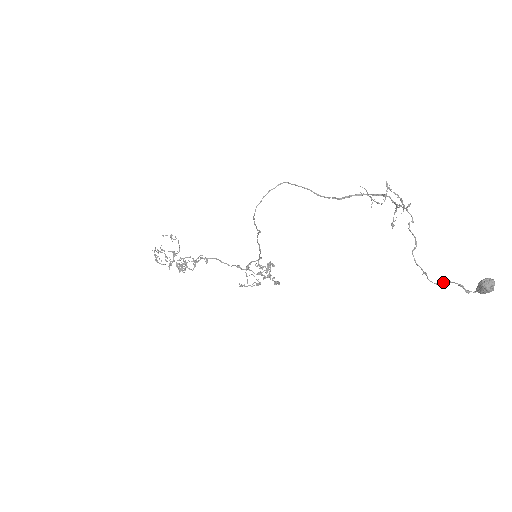
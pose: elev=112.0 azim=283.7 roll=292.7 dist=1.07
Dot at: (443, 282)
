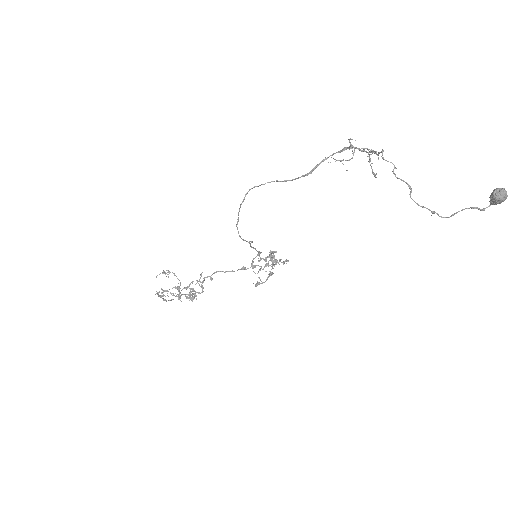
Dot at: (455, 213)
